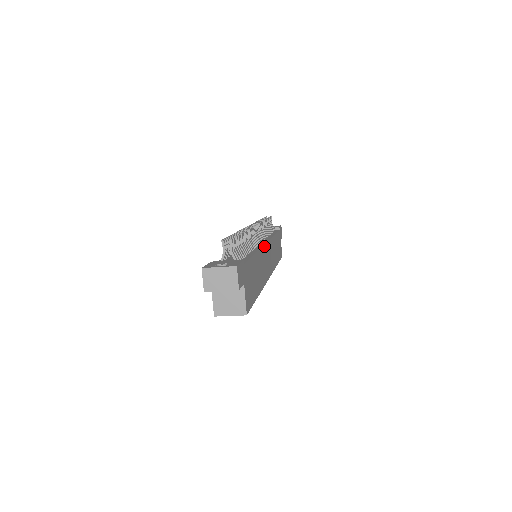
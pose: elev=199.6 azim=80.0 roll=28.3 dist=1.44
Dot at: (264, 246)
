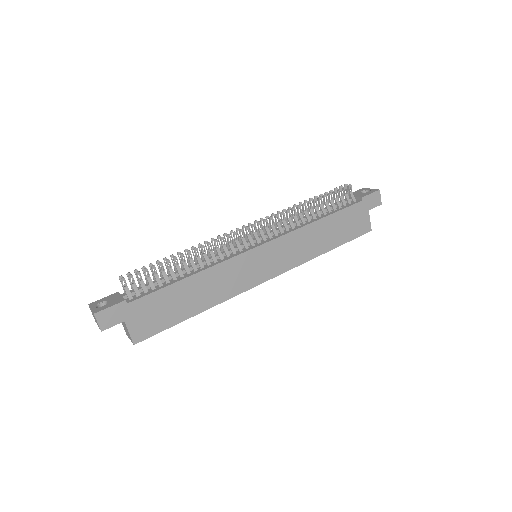
Dot at: (242, 254)
